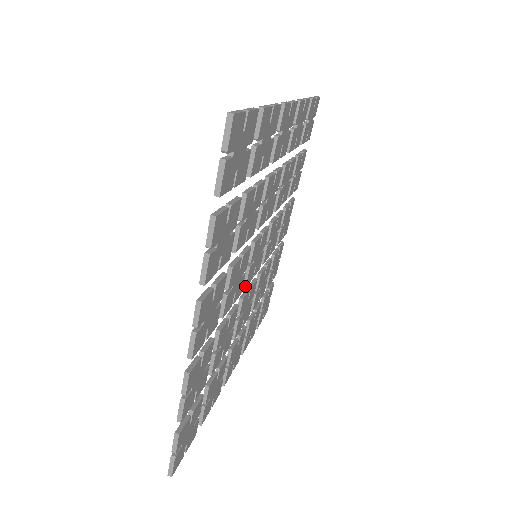
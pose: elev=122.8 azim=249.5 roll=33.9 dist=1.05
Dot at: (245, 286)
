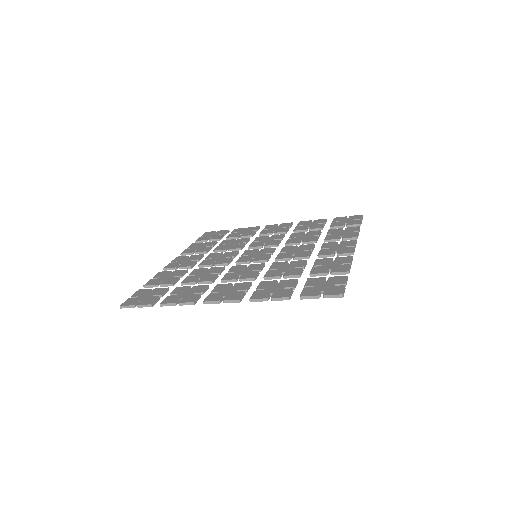
Dot at: occluded
